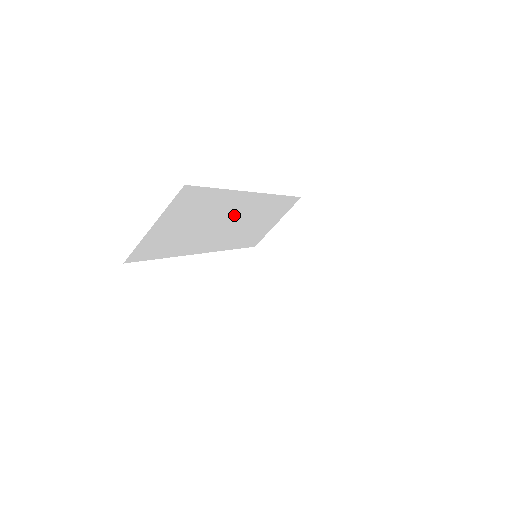
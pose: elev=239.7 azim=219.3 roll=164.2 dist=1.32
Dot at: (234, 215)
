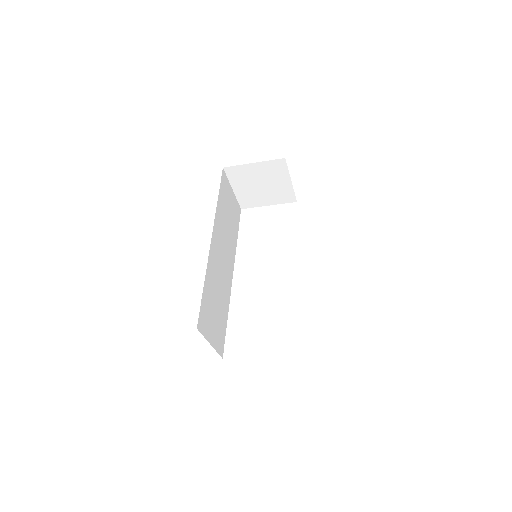
Dot at: (219, 256)
